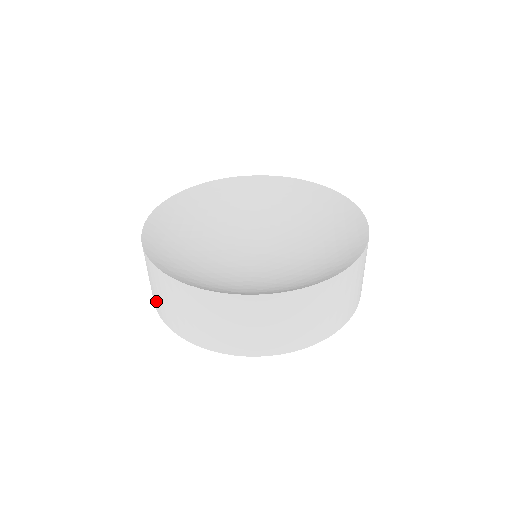
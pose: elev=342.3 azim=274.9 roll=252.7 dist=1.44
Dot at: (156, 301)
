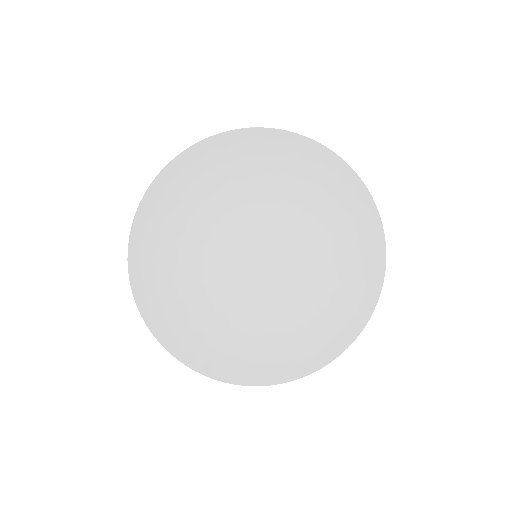
Dot at: occluded
